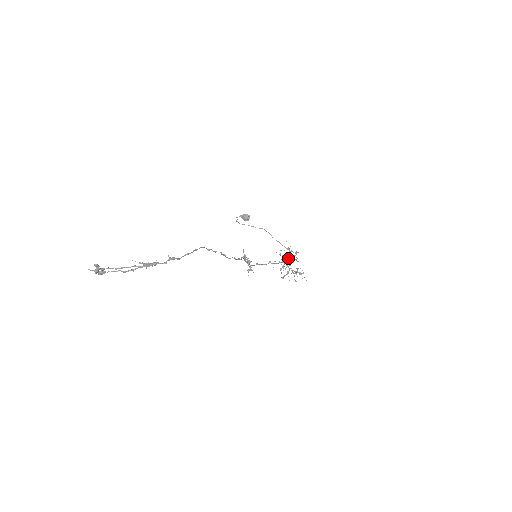
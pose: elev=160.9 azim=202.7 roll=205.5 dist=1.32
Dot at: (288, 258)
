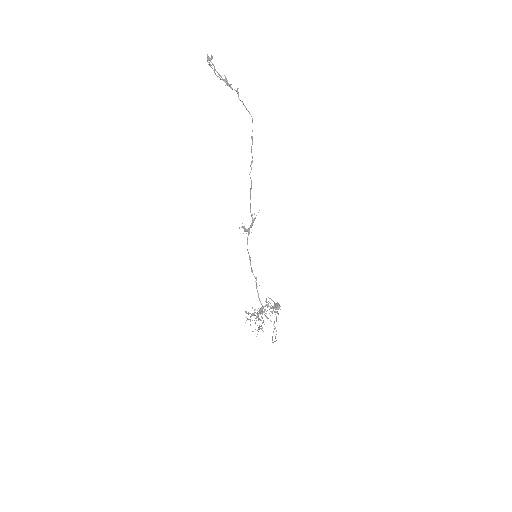
Dot at: occluded
